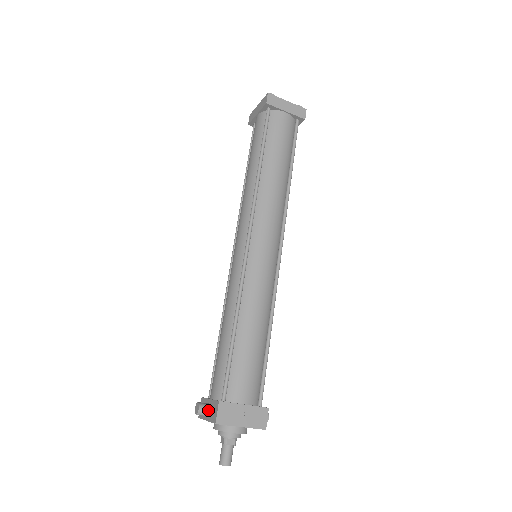
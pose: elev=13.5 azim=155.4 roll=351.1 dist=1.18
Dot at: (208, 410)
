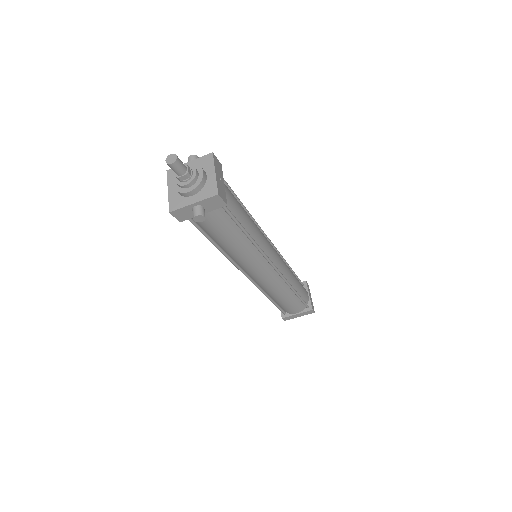
Dot at: occluded
